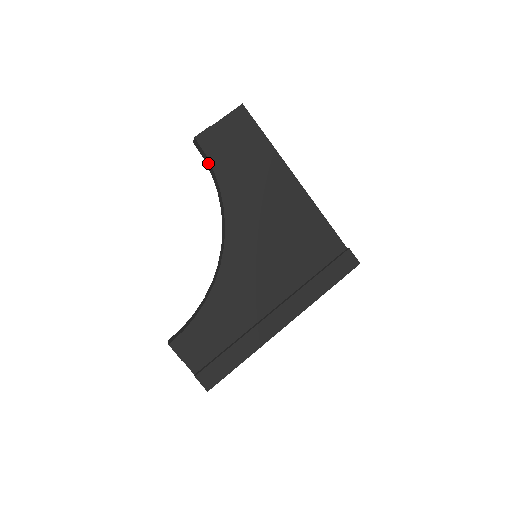
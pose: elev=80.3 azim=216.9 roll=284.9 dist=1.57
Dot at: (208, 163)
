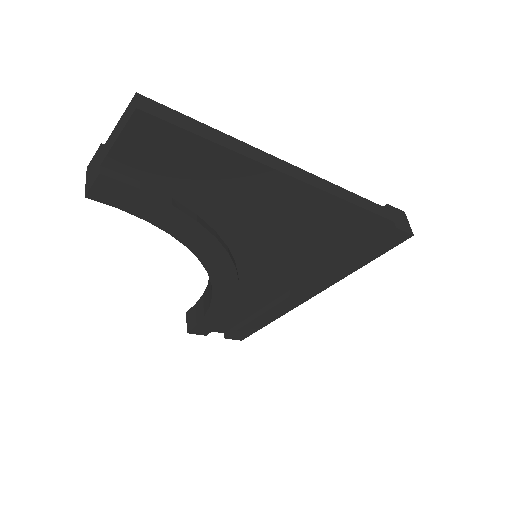
Dot at: occluded
